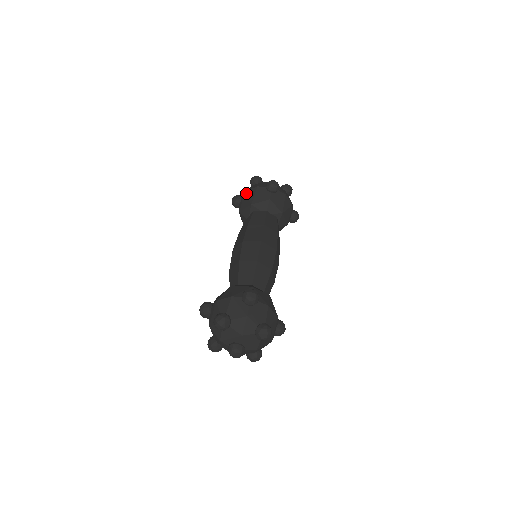
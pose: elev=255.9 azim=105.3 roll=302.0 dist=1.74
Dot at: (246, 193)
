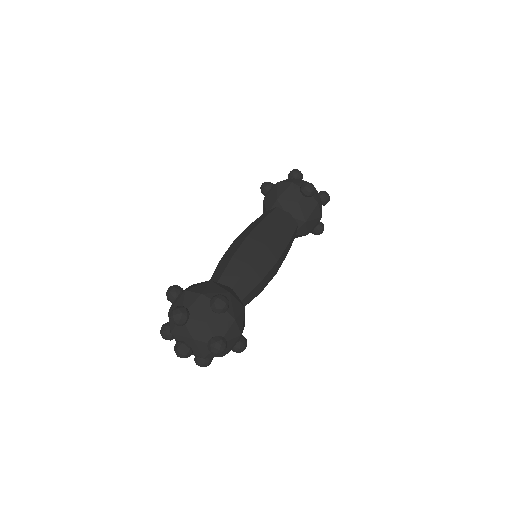
Dot at: (278, 184)
